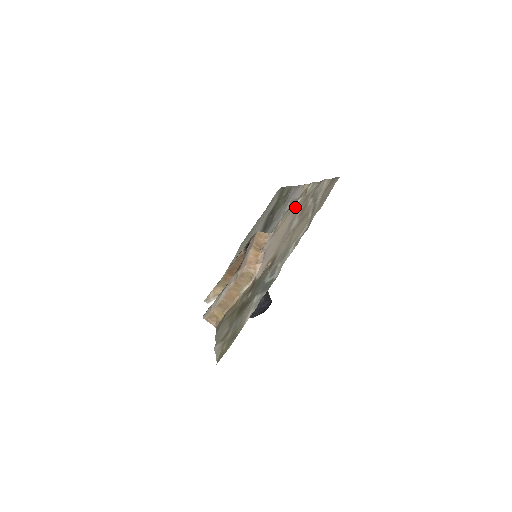
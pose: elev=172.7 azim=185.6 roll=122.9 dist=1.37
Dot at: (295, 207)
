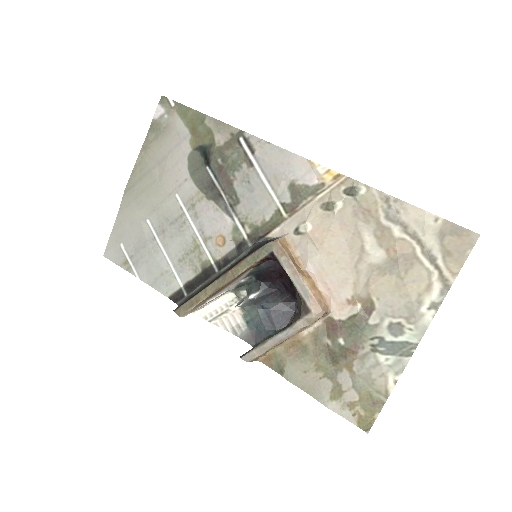
Dot at: (340, 215)
